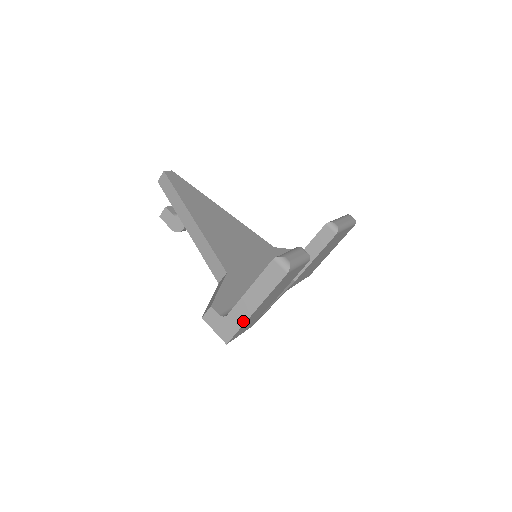
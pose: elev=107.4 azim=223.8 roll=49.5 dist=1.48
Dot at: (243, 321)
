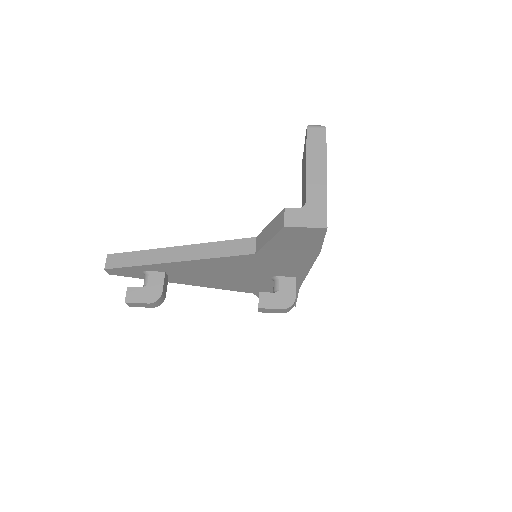
Dot at: (324, 193)
